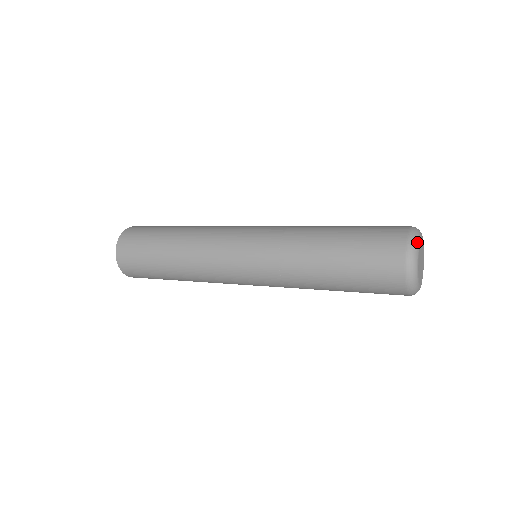
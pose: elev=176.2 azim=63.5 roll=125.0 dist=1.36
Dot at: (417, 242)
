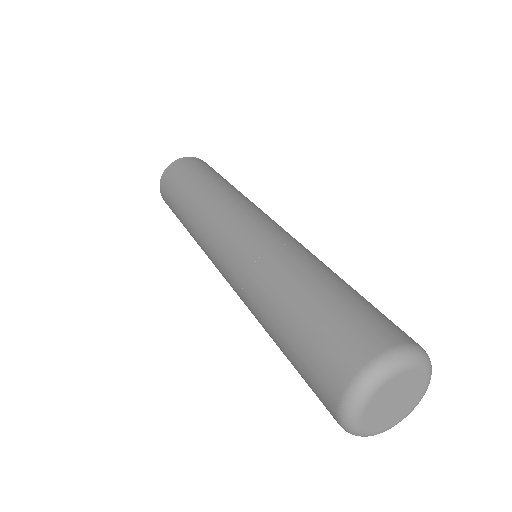
Dot at: (372, 384)
